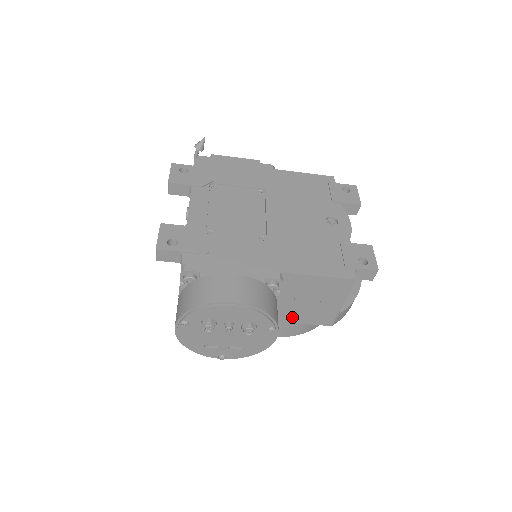
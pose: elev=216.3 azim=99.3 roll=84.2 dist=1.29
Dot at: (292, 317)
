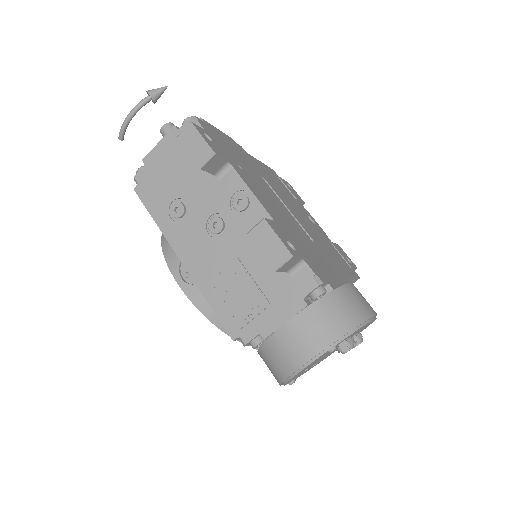
Dot at: occluded
